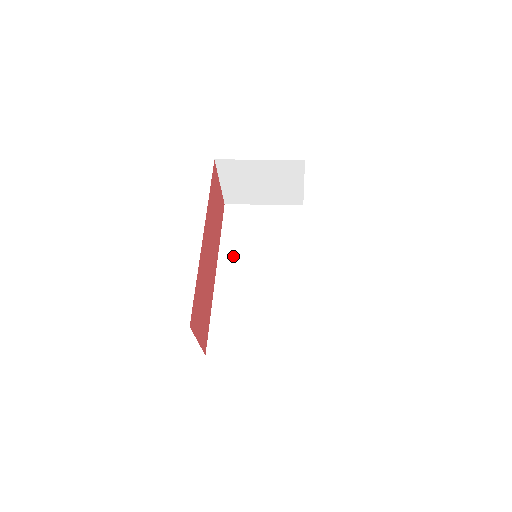
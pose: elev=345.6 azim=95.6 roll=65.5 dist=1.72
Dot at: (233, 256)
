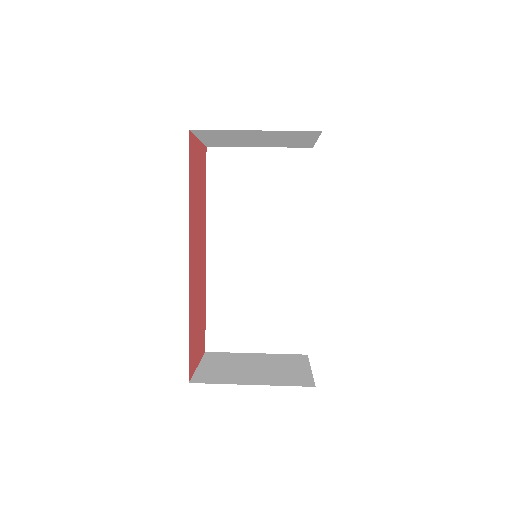
Dot at: (225, 228)
